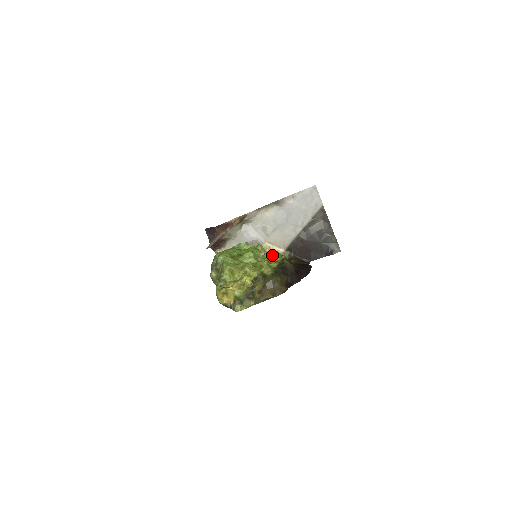
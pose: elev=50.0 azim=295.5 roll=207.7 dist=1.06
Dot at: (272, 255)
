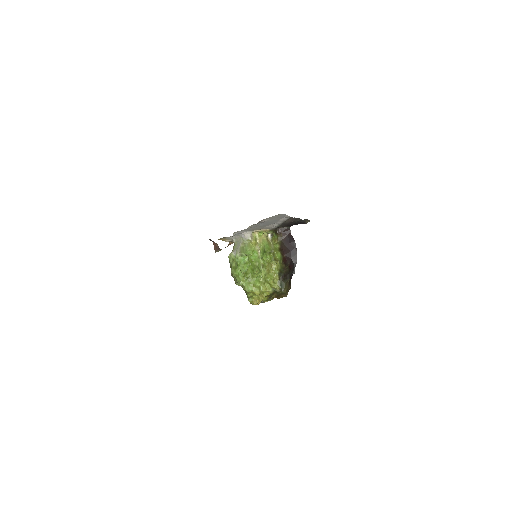
Dot at: (268, 256)
